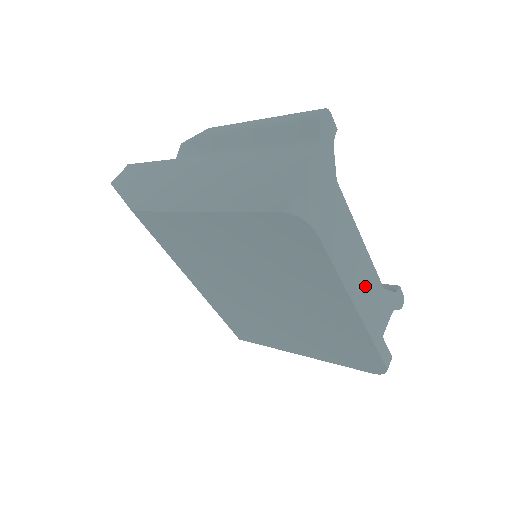
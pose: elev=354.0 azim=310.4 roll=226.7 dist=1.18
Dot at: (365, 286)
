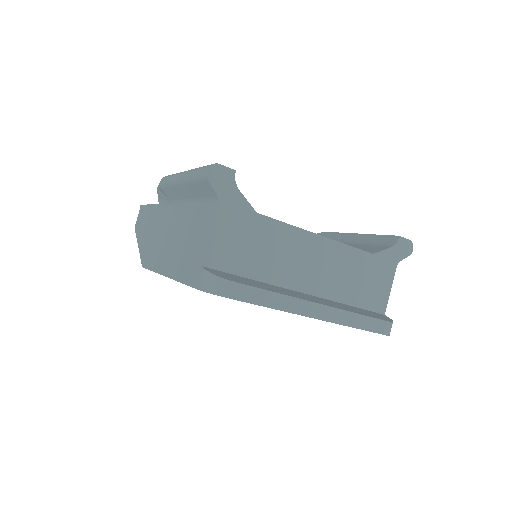
Dot at: (342, 269)
